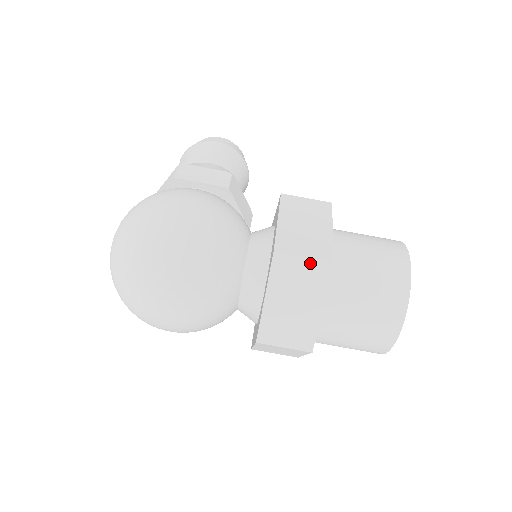
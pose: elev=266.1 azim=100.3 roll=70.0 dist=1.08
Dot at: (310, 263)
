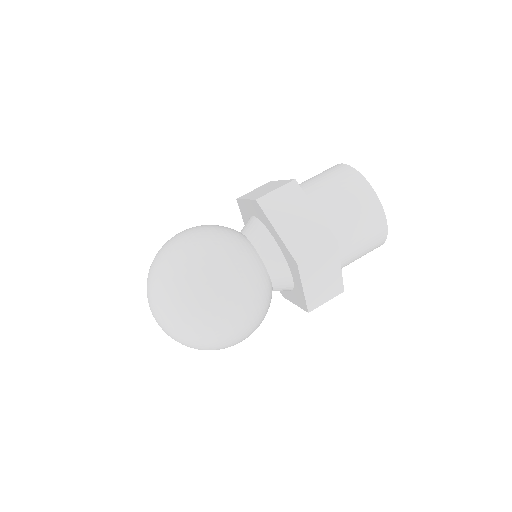
Dot at: (283, 190)
